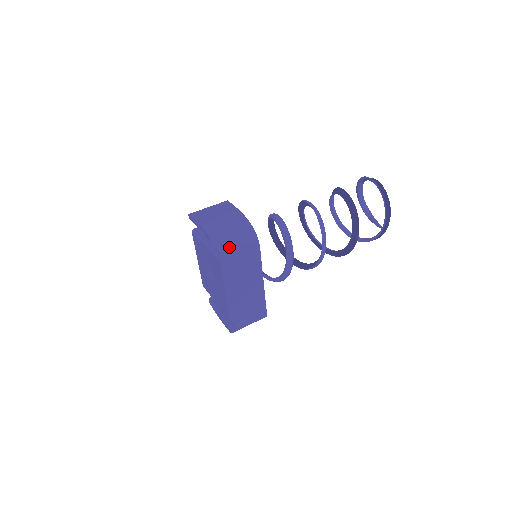
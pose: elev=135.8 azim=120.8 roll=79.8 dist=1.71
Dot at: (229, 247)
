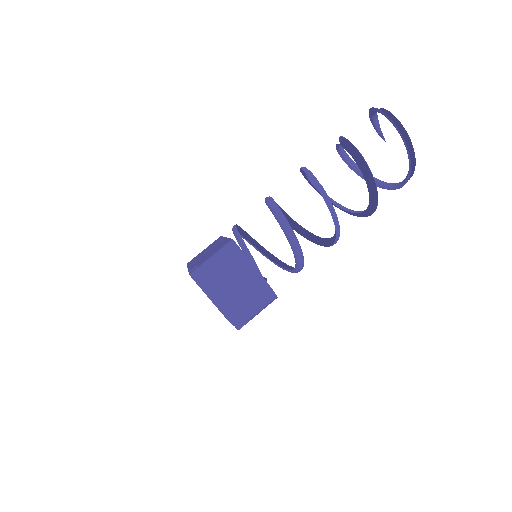
Dot at: (249, 320)
